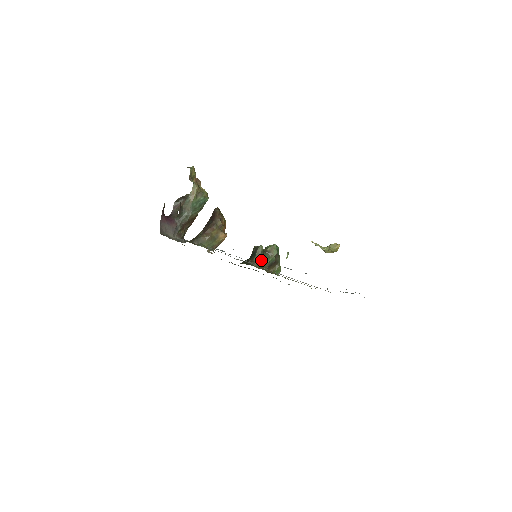
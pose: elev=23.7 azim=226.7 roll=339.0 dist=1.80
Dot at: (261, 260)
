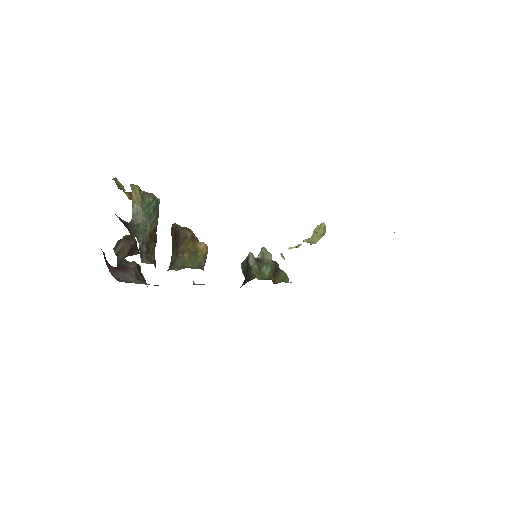
Dot at: (260, 271)
